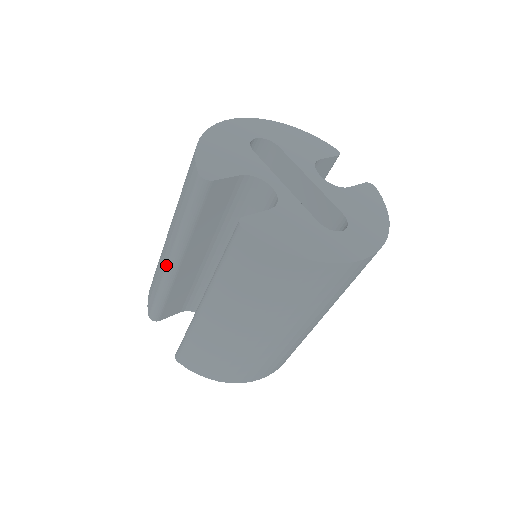
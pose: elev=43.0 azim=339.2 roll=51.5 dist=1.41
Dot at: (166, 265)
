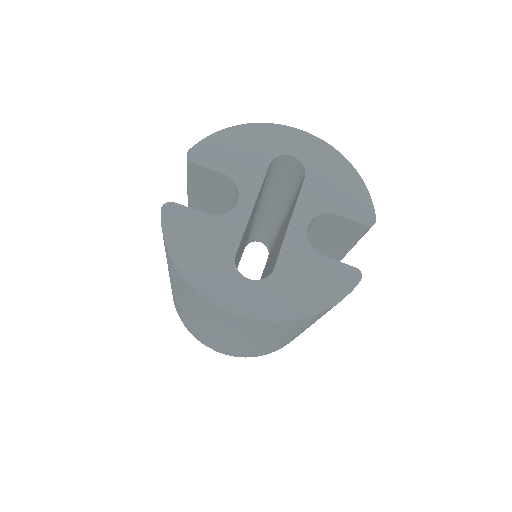
Dot at: occluded
